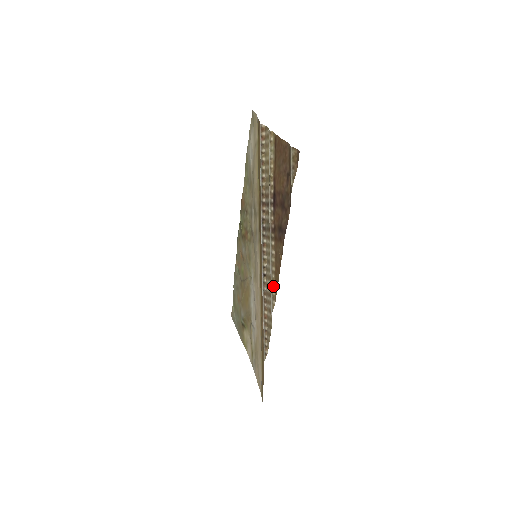
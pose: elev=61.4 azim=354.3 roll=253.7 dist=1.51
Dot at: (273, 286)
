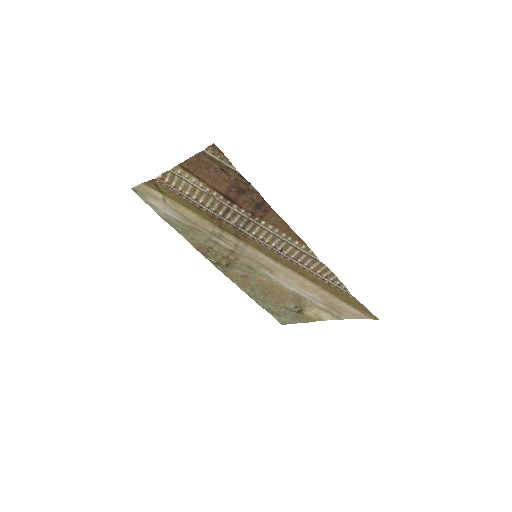
Dot at: (297, 244)
